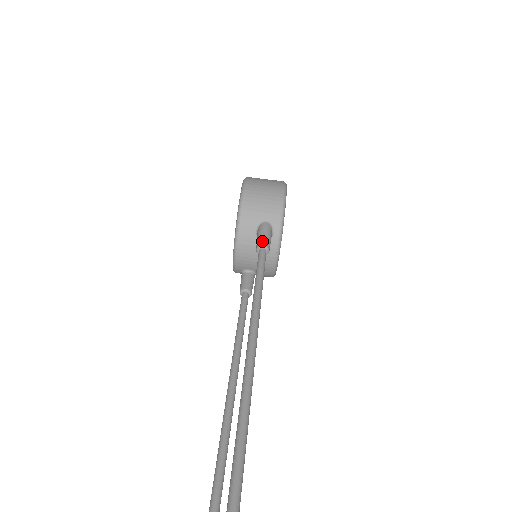
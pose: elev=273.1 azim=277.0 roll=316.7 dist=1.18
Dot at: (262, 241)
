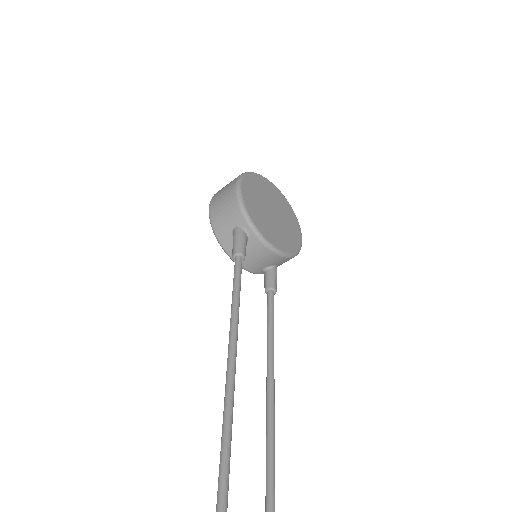
Dot at: (233, 250)
